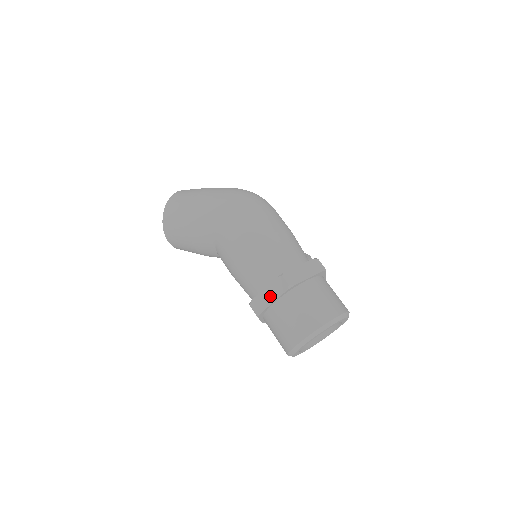
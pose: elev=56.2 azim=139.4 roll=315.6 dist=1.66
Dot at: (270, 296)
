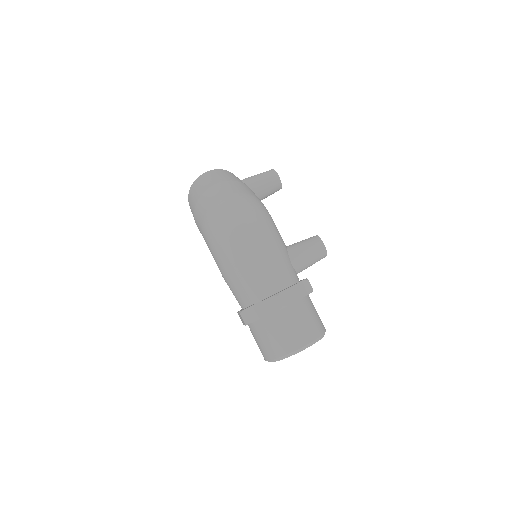
Dot at: (242, 320)
